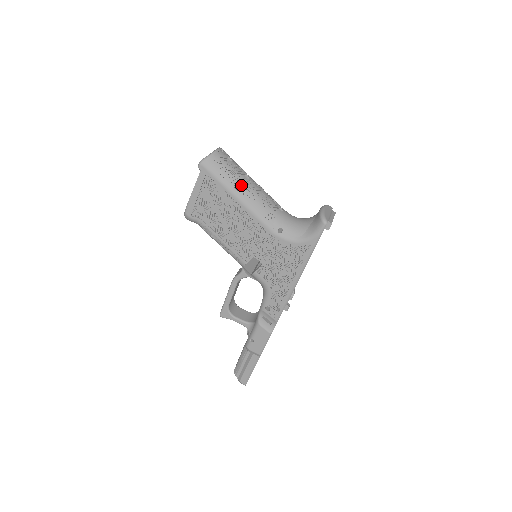
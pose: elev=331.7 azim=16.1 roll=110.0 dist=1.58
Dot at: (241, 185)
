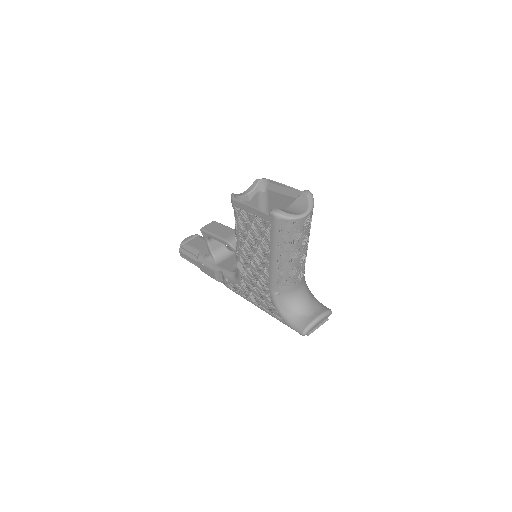
Dot at: (287, 253)
